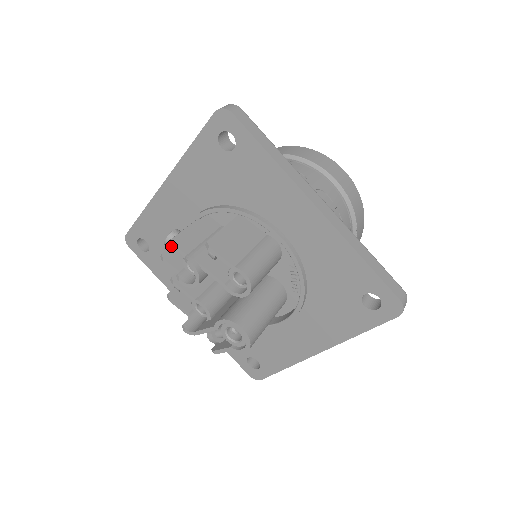
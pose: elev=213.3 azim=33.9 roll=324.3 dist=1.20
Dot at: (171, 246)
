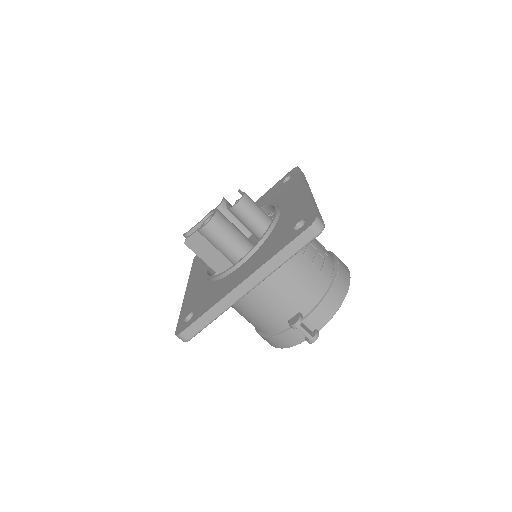
Dot at: occluded
